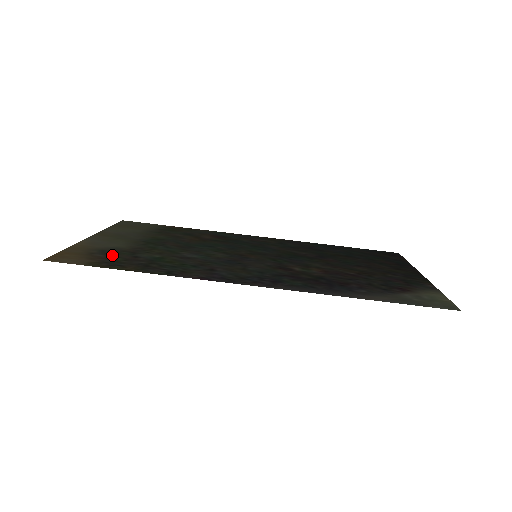
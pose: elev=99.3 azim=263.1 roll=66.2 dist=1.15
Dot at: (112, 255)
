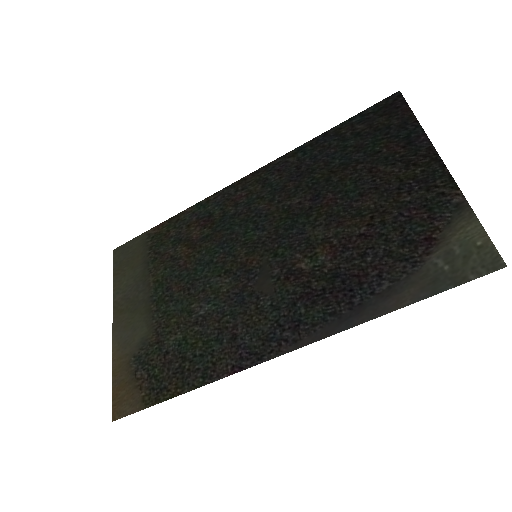
Dot at: (148, 365)
